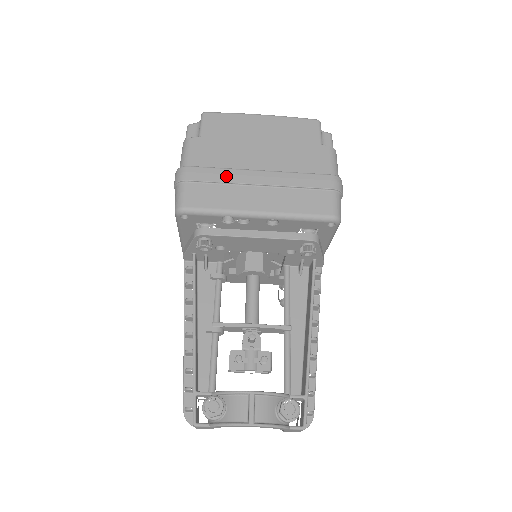
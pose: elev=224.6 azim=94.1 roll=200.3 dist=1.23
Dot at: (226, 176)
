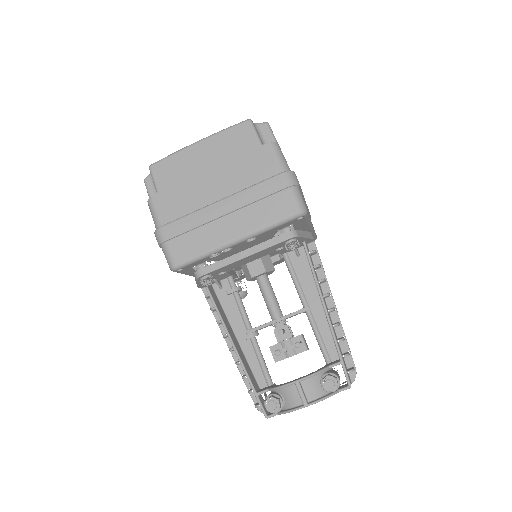
Dot at: (194, 221)
